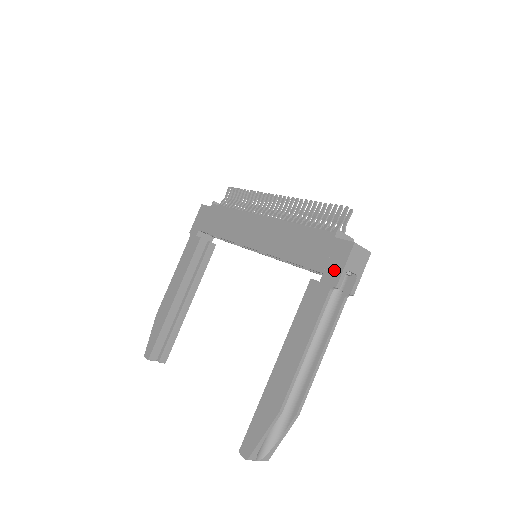
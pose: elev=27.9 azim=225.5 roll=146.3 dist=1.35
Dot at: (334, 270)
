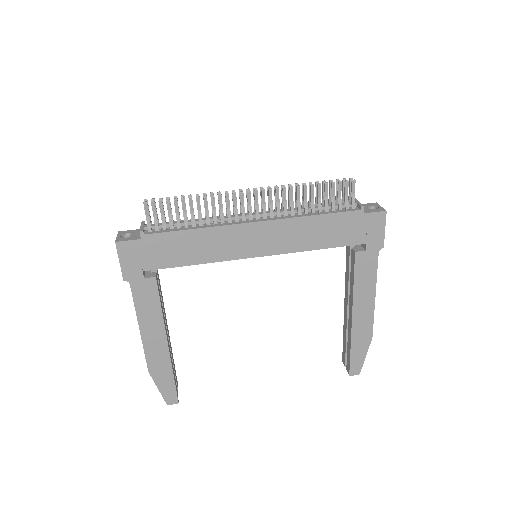
Dot at: (376, 237)
